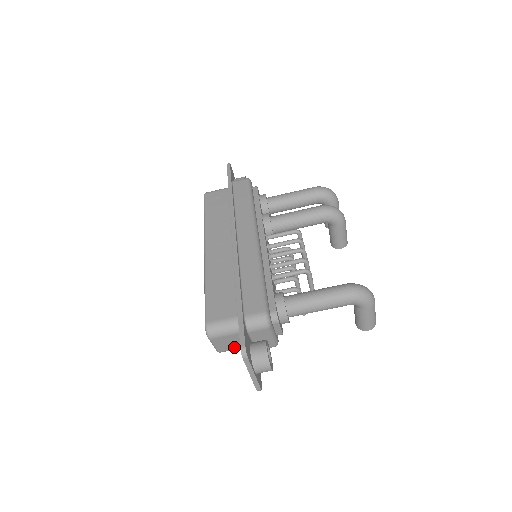
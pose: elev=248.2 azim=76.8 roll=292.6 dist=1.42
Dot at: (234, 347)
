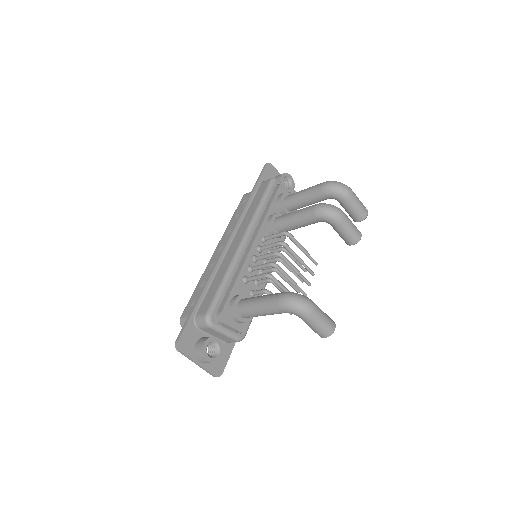
Dot at: occluded
